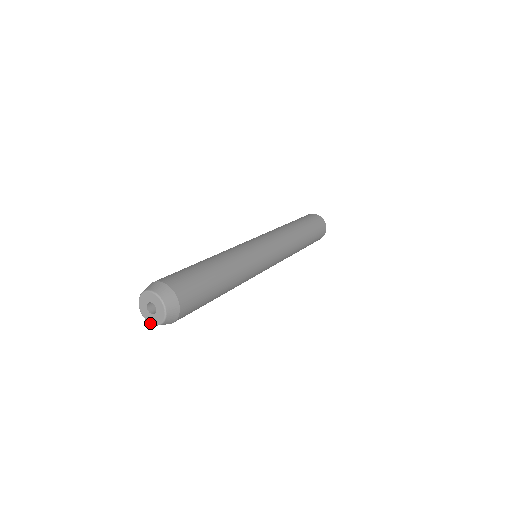
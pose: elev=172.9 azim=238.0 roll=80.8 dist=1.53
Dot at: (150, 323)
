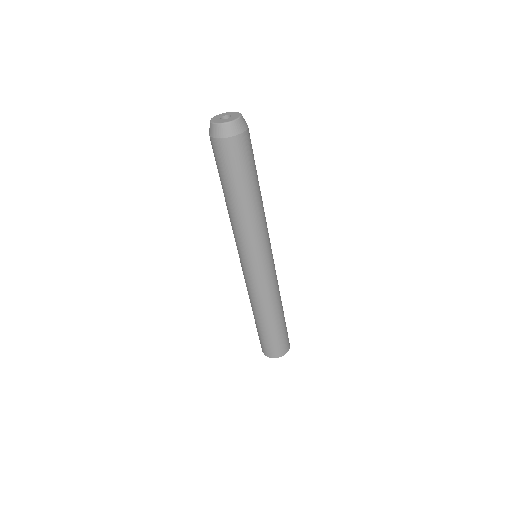
Dot at: (217, 123)
